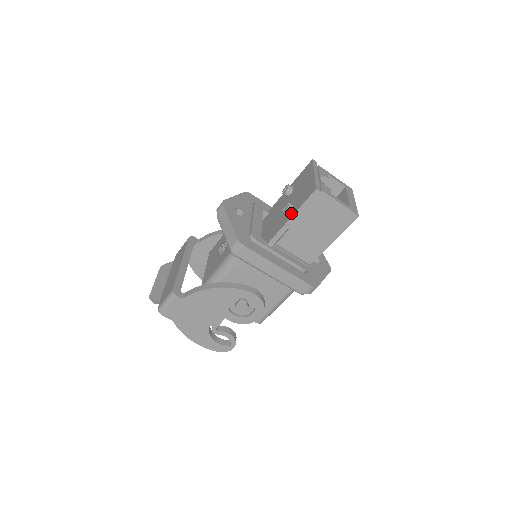
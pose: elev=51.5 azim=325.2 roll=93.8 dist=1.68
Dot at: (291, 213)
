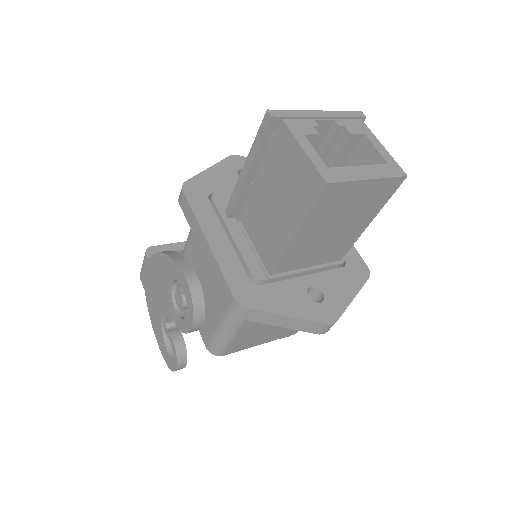
Dot at: occluded
